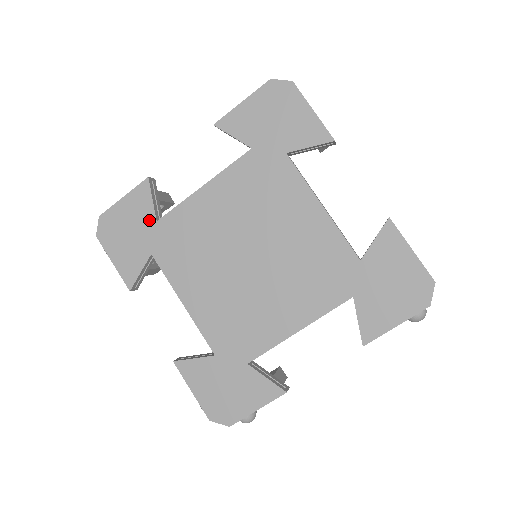
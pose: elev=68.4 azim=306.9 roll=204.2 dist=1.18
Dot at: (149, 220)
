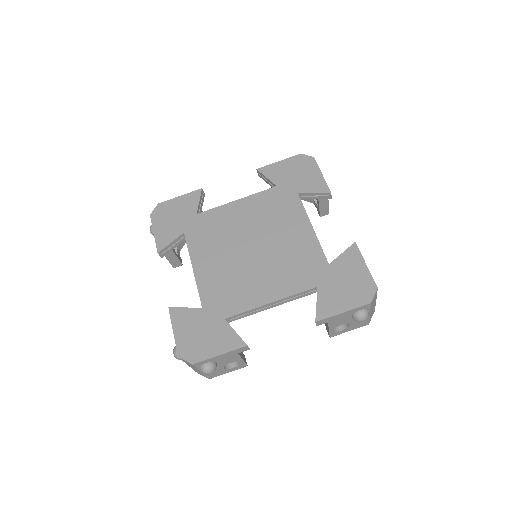
Dot at: (192, 212)
